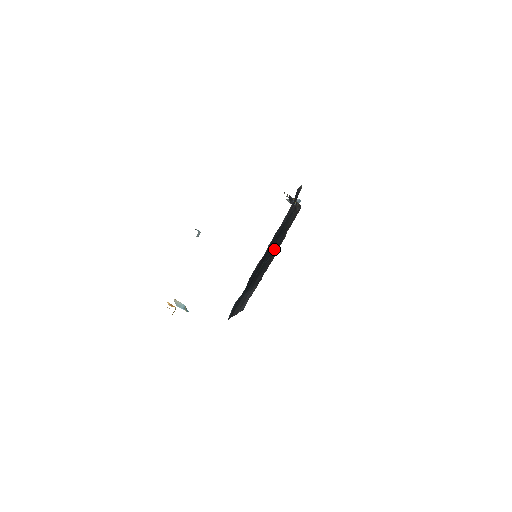
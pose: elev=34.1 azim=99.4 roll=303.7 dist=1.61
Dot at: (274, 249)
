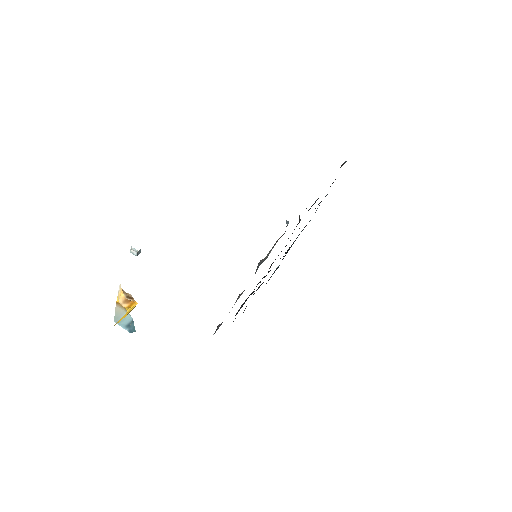
Dot at: occluded
